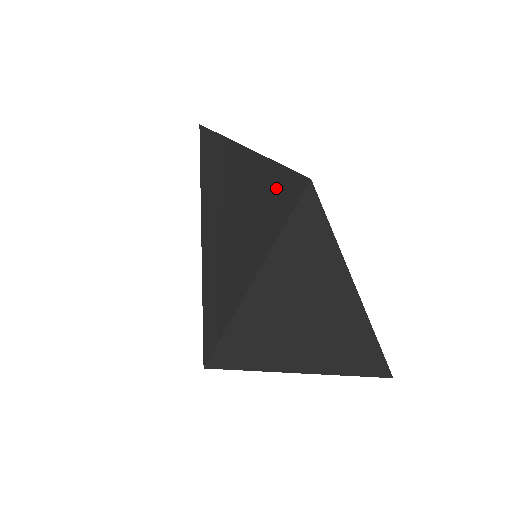
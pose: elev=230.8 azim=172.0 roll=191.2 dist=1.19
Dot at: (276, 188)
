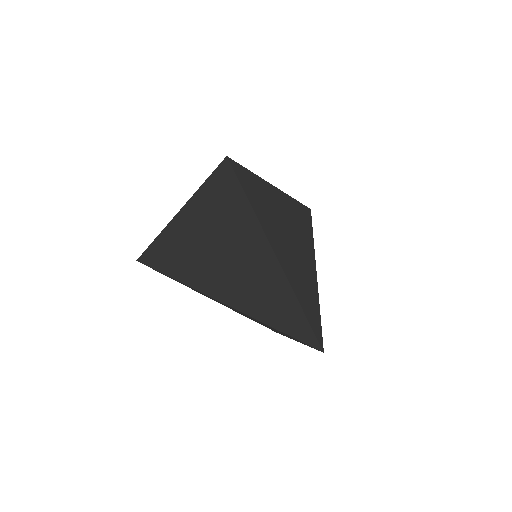
Dot at: occluded
